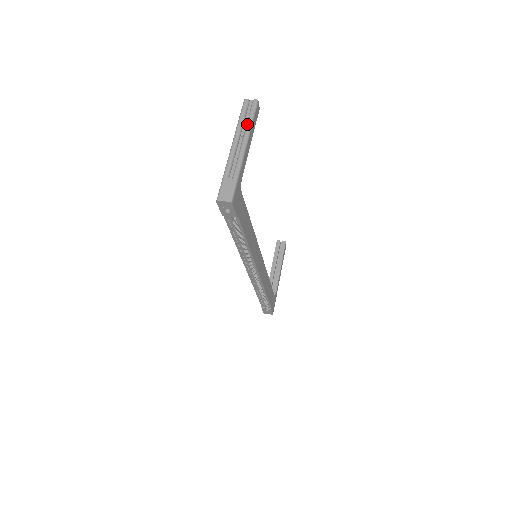
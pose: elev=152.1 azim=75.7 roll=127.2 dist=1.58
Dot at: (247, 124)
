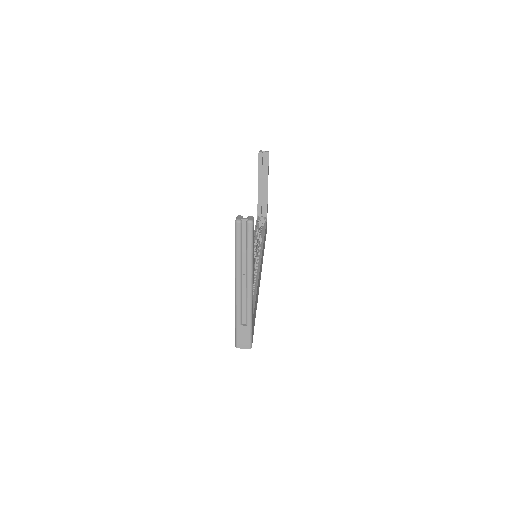
Dot at: (247, 259)
